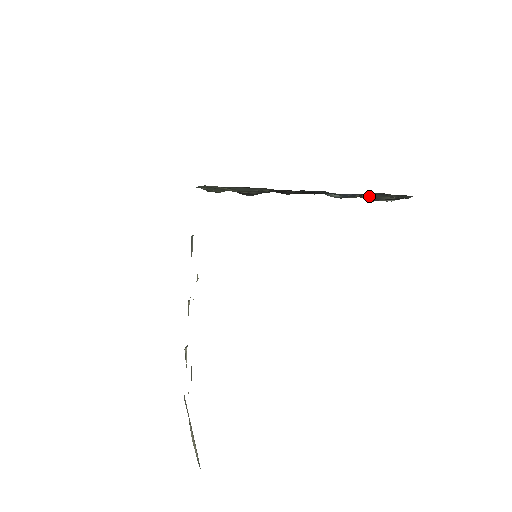
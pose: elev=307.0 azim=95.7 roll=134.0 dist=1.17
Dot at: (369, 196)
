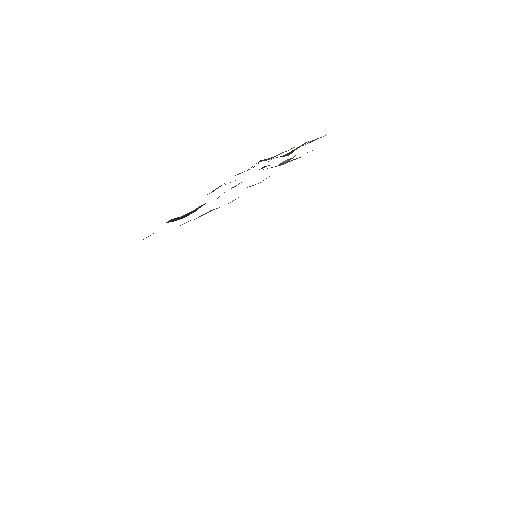
Dot at: (290, 152)
